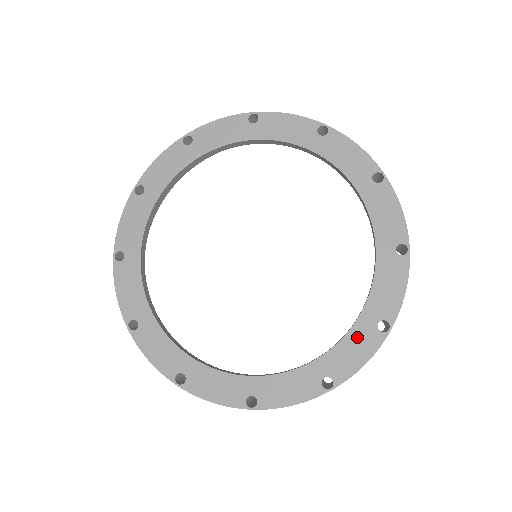
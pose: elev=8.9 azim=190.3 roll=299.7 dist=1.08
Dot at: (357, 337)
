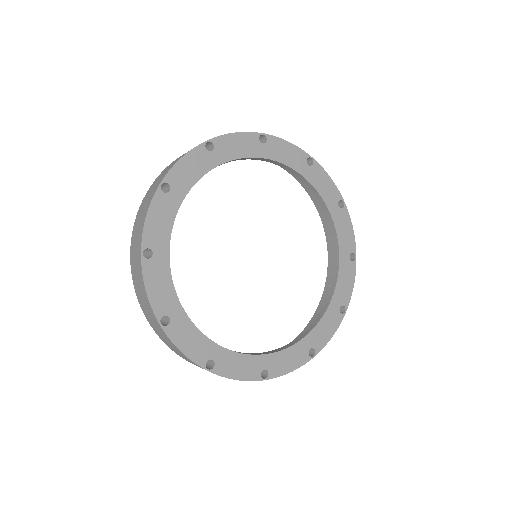
Dot at: (295, 352)
